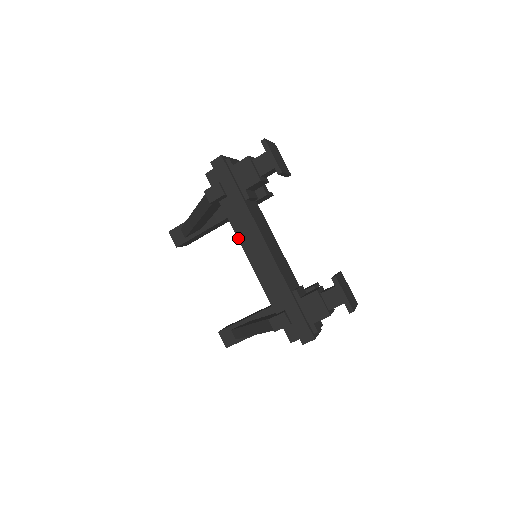
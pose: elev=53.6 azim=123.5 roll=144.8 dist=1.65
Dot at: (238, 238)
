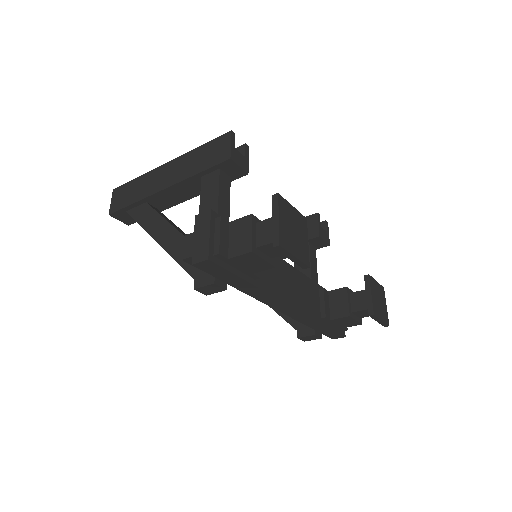
Dot at: occluded
